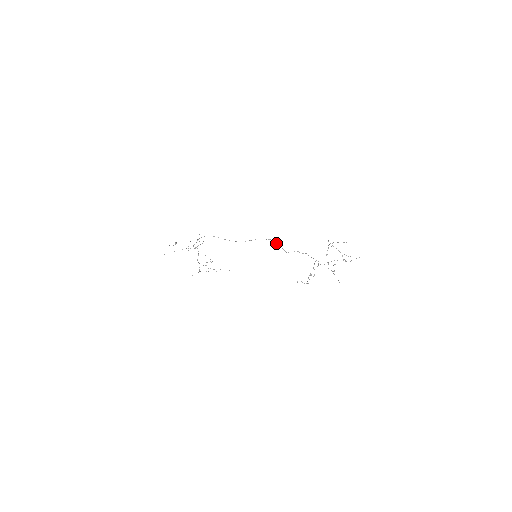
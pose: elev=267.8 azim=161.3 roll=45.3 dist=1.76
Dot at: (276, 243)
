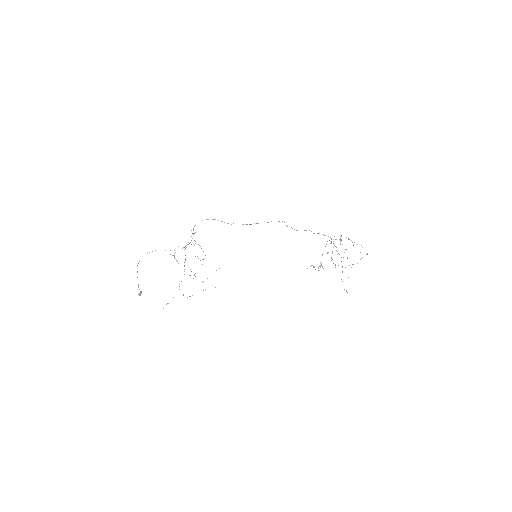
Dot at: occluded
